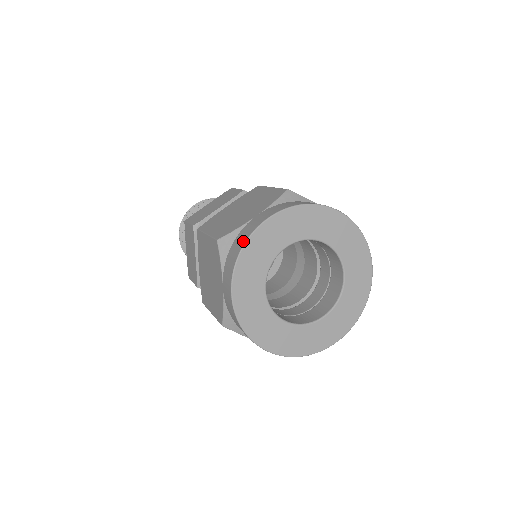
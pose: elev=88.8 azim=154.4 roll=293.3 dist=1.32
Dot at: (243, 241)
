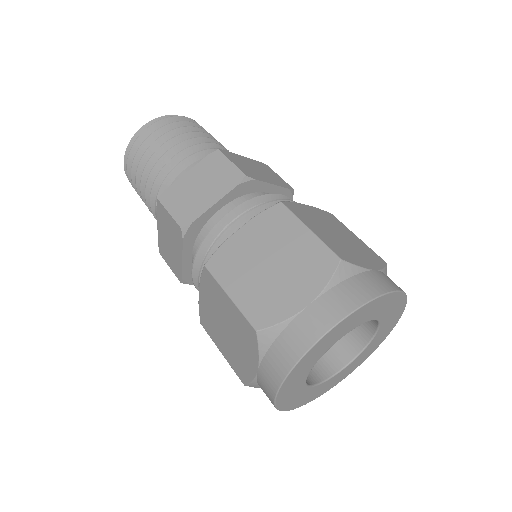
Dot at: (298, 353)
